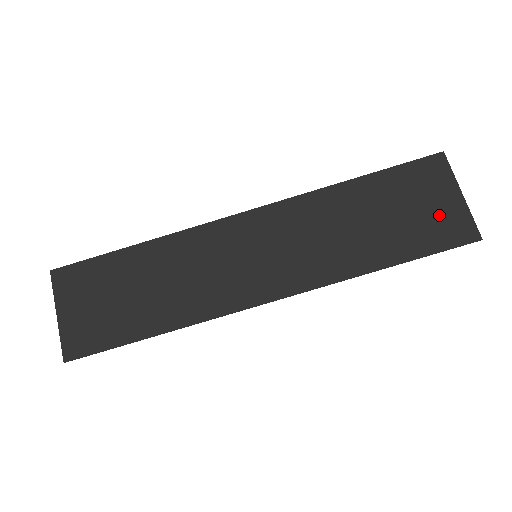
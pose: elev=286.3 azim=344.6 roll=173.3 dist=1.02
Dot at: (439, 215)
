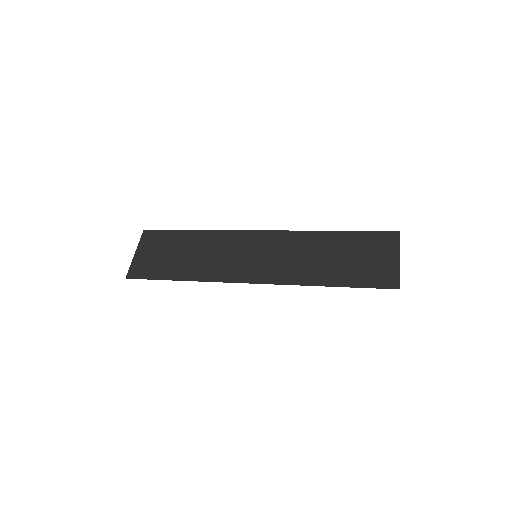
Dot at: (378, 266)
